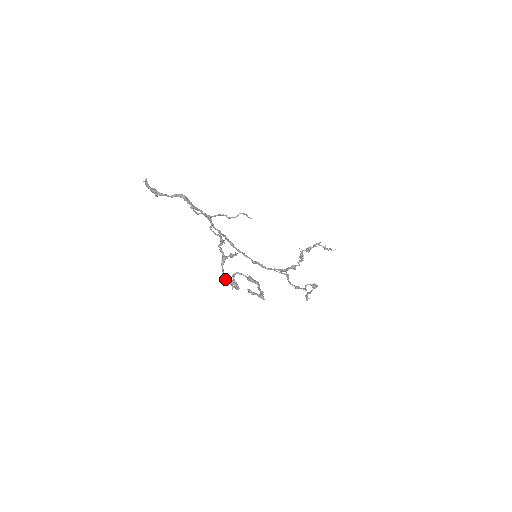
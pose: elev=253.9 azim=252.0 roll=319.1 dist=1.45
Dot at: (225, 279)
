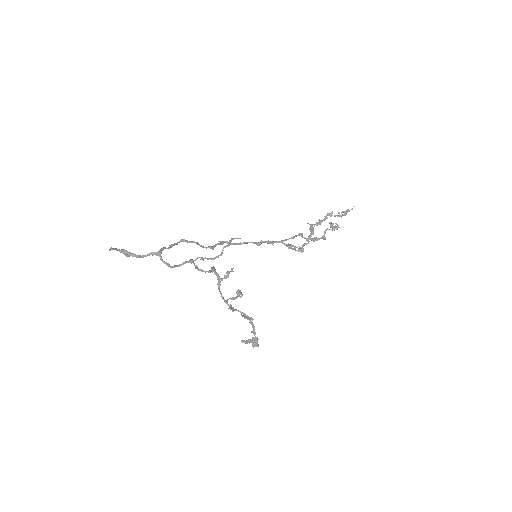
Dot at: (224, 301)
